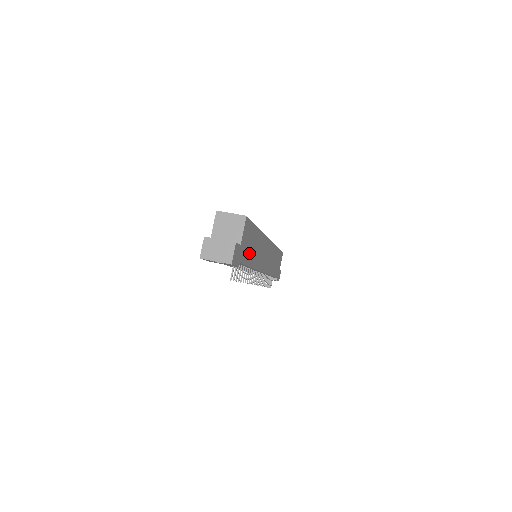
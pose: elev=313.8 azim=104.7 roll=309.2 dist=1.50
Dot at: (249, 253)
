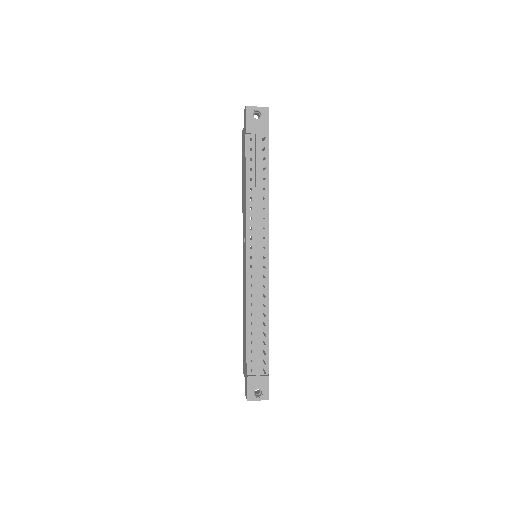
Dot at: occluded
